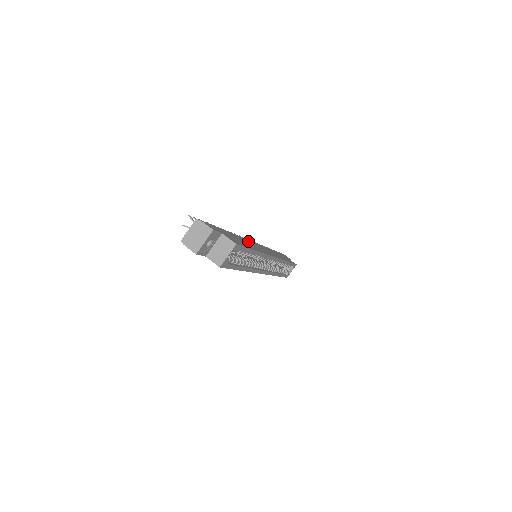
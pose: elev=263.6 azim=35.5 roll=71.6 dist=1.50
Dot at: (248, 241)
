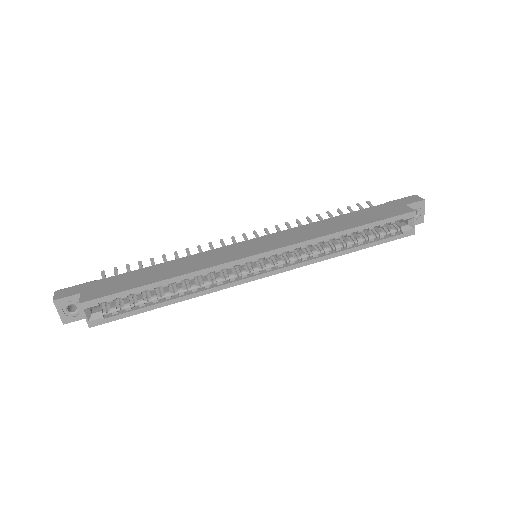
Dot at: (199, 257)
